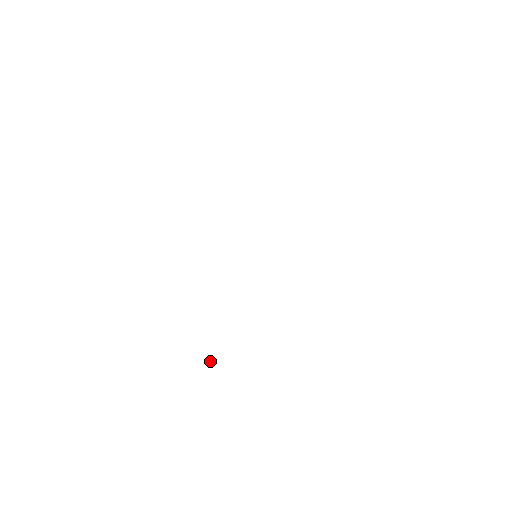
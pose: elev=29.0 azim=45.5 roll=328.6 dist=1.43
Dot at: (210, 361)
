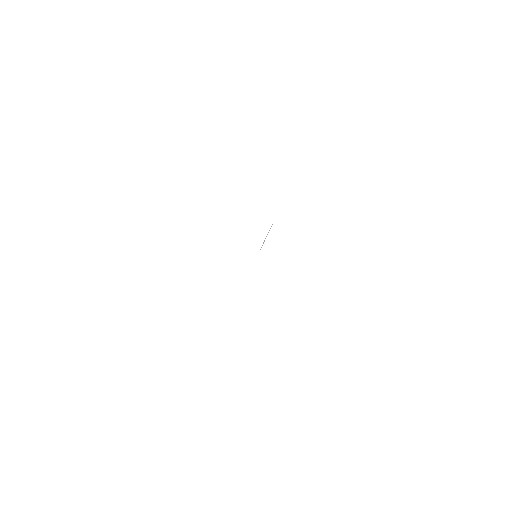
Dot at: (216, 346)
